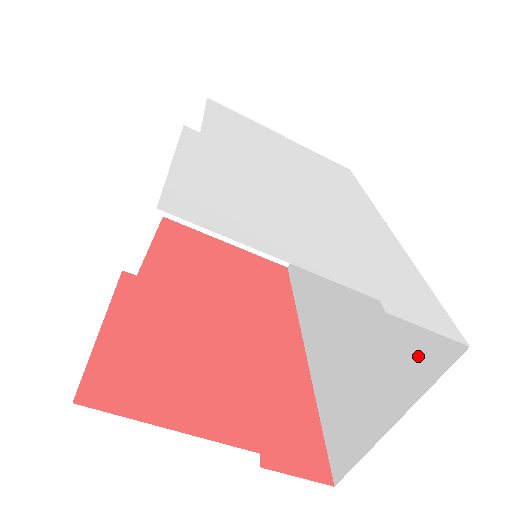
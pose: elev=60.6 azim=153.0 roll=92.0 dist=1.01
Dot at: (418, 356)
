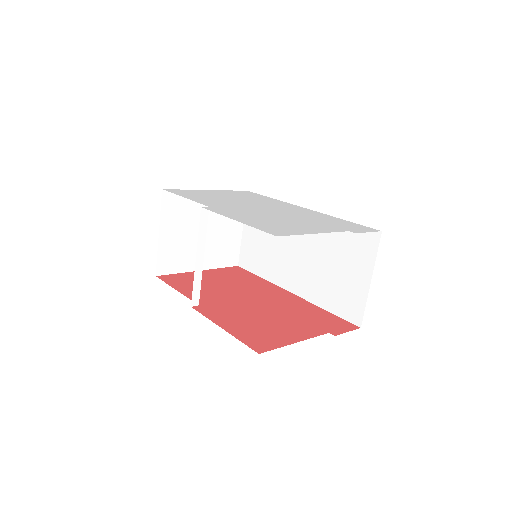
Dot at: (363, 250)
